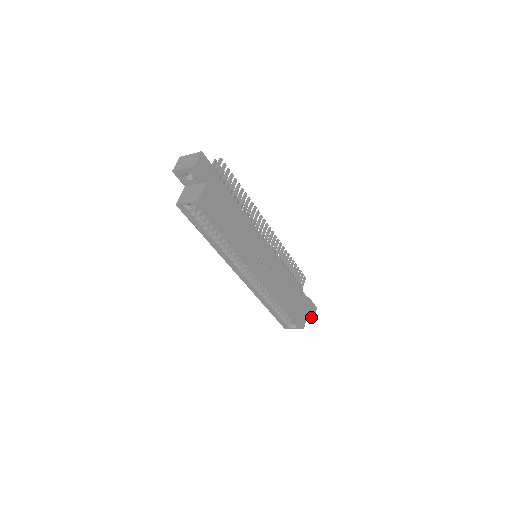
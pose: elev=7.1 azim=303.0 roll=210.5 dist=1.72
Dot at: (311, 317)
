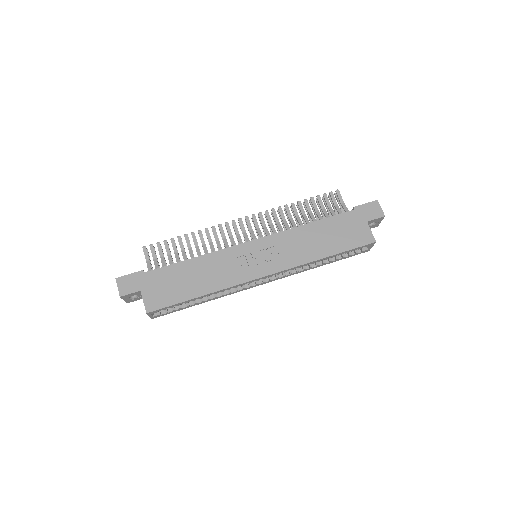
Dot at: (377, 218)
